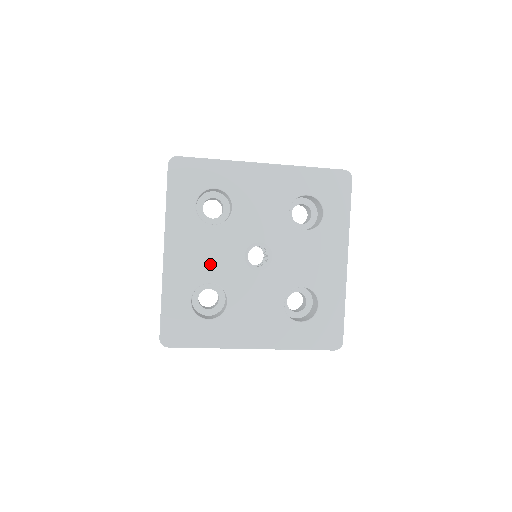
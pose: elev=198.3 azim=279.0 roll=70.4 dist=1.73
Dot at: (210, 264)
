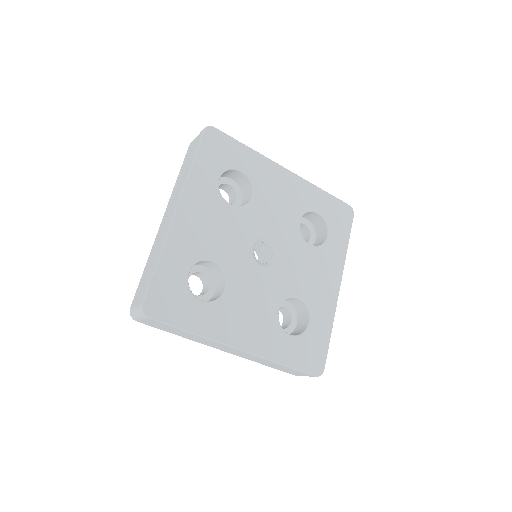
Dot at: (218, 241)
